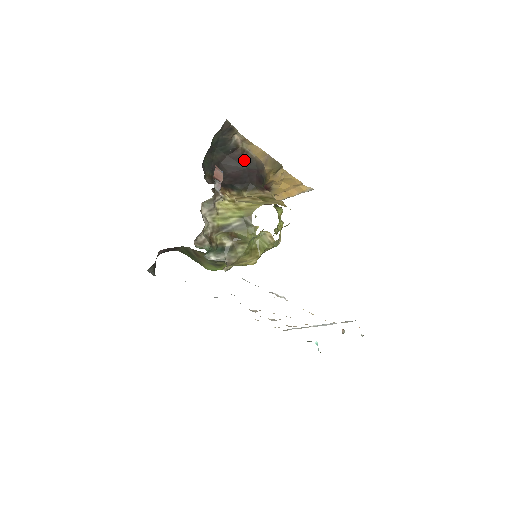
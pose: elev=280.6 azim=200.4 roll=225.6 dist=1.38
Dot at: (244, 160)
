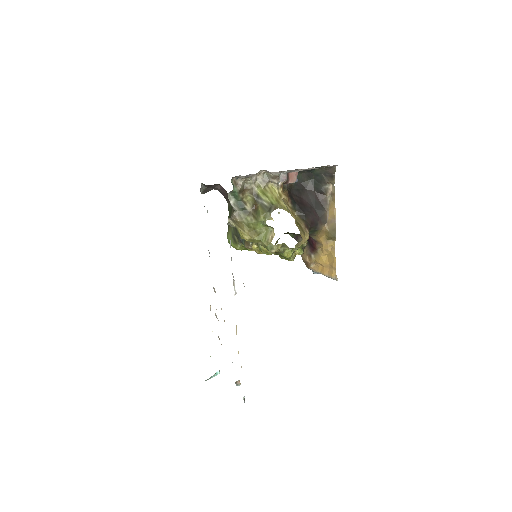
Dot at: (320, 204)
